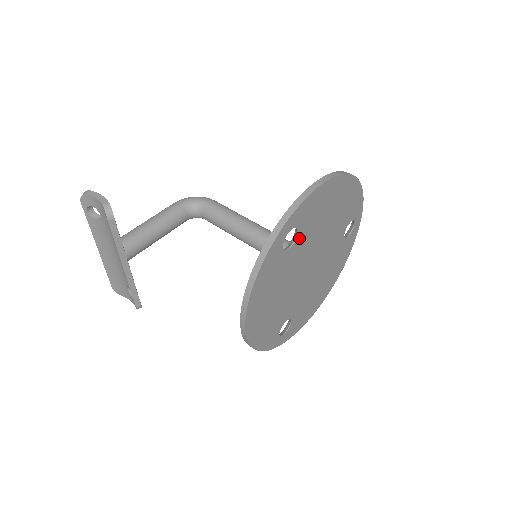
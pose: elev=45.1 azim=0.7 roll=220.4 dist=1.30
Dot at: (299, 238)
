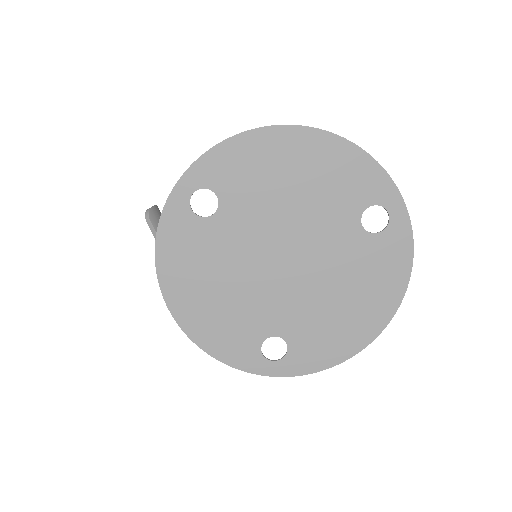
Dot at: (226, 206)
